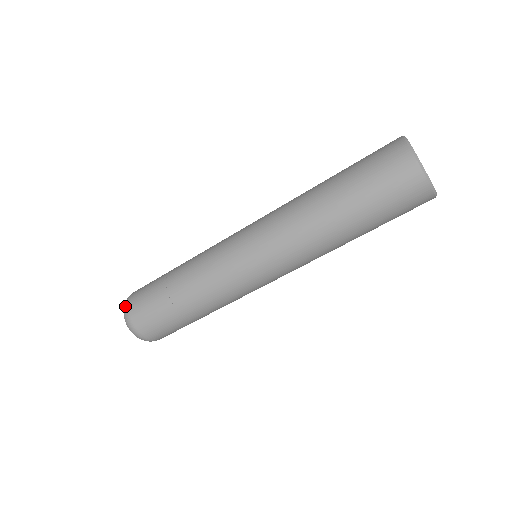
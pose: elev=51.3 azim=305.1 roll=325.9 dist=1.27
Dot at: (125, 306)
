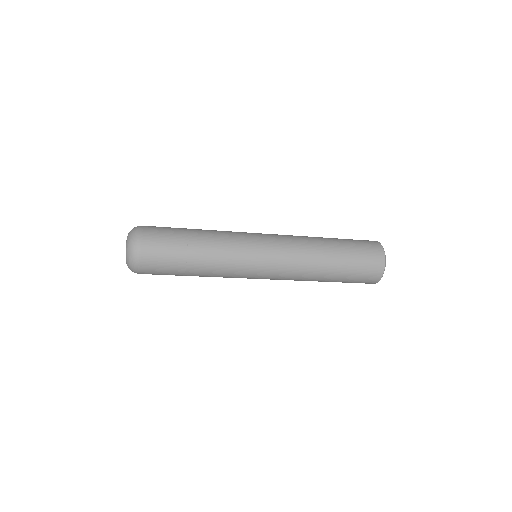
Dot at: (136, 248)
